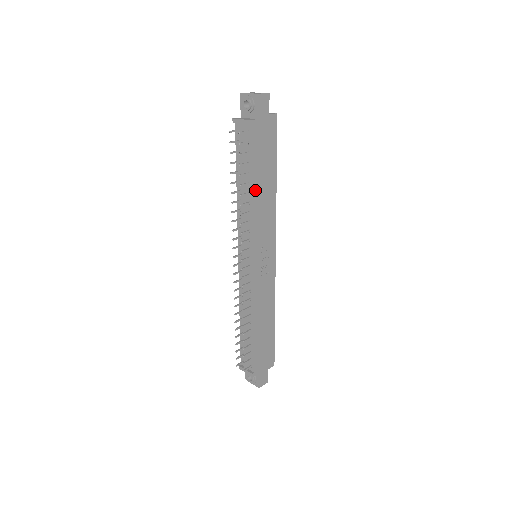
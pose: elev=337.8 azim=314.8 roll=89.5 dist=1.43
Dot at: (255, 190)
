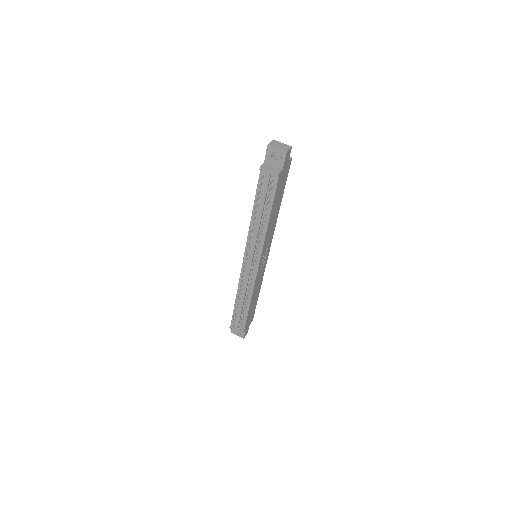
Dot at: (270, 218)
